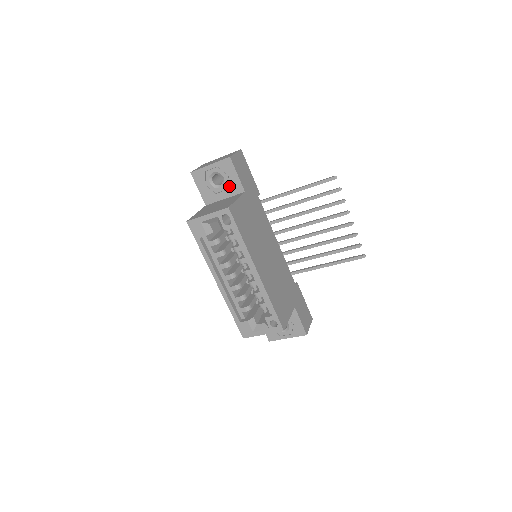
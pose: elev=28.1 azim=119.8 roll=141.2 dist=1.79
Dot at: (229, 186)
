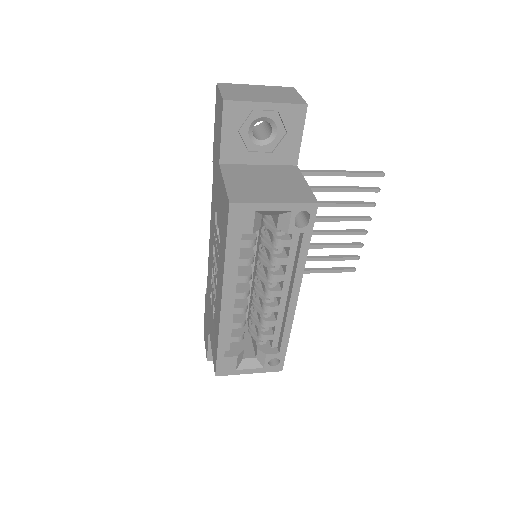
Dot at: (278, 148)
